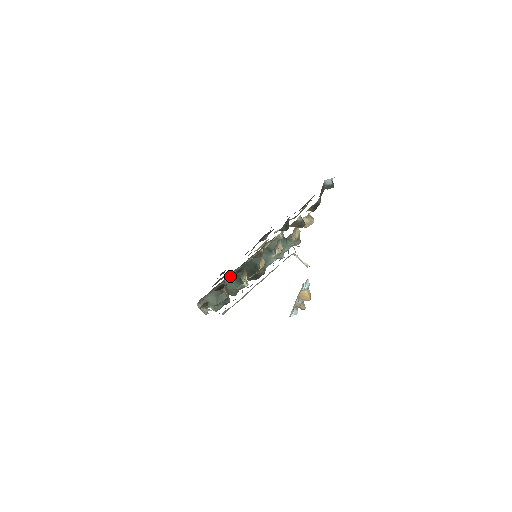
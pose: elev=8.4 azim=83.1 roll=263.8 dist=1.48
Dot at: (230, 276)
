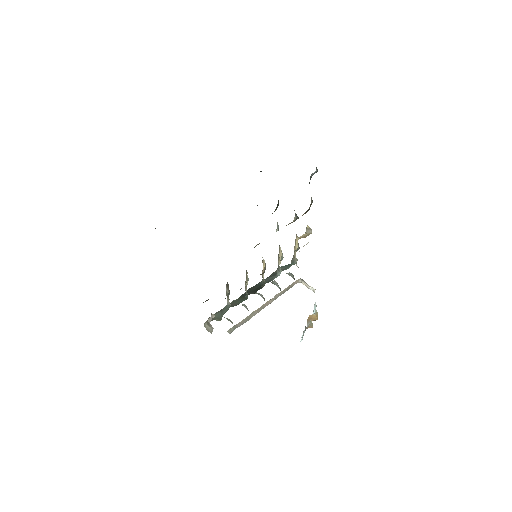
Dot at: occluded
